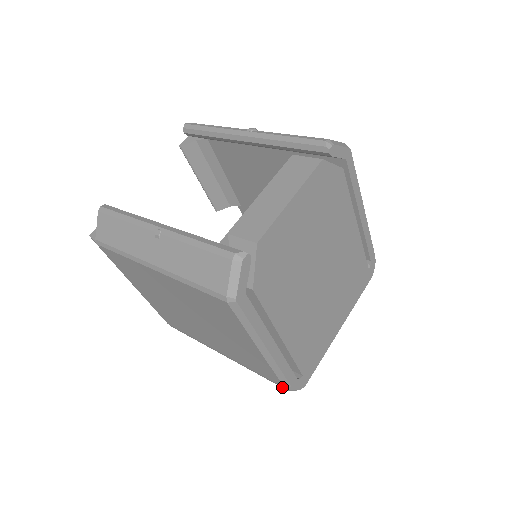
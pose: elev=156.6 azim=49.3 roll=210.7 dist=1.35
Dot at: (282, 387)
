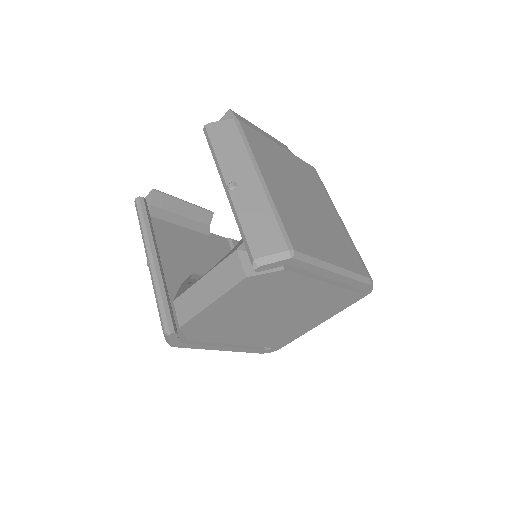
Dot at: occluded
